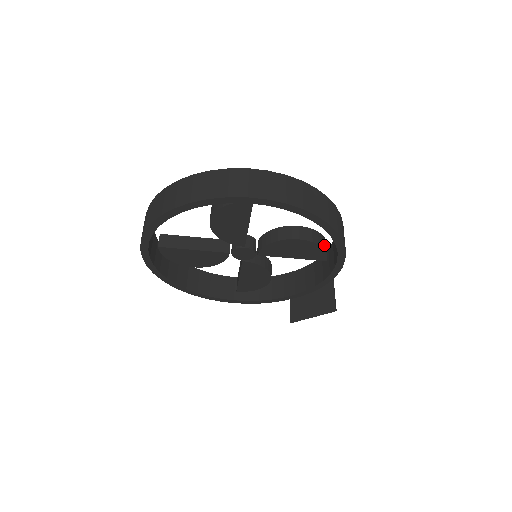
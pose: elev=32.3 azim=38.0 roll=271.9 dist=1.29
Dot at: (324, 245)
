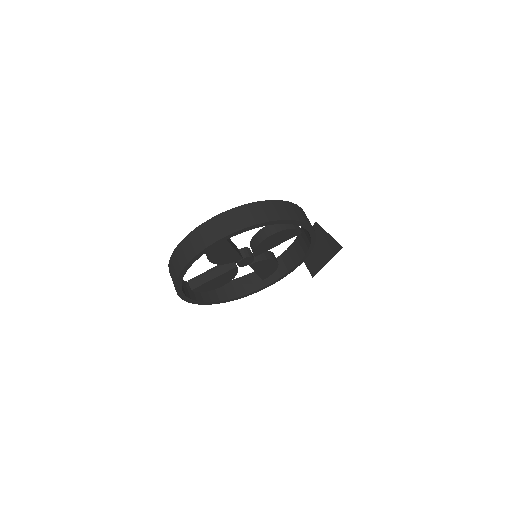
Dot at: (292, 226)
